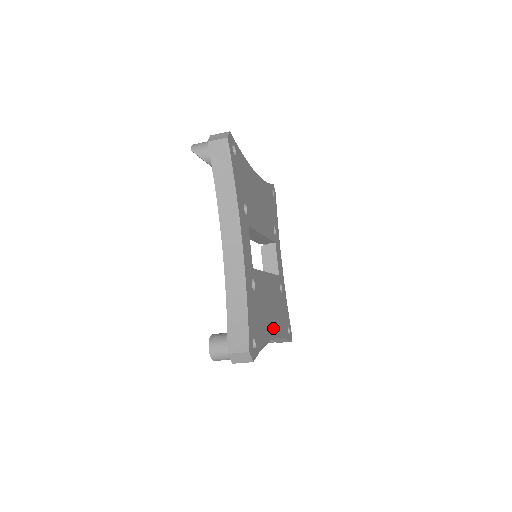
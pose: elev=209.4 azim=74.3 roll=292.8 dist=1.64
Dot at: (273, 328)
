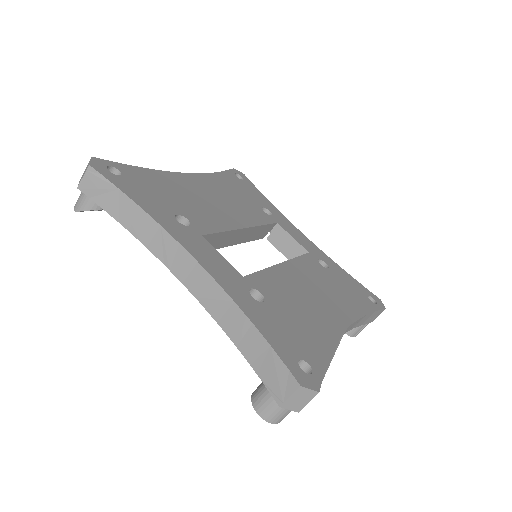
Dot at: (337, 318)
